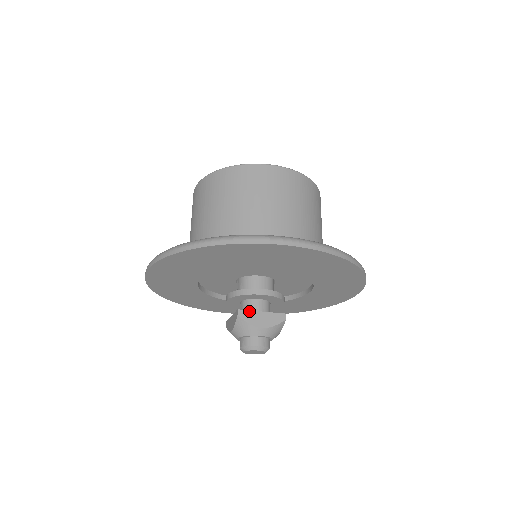
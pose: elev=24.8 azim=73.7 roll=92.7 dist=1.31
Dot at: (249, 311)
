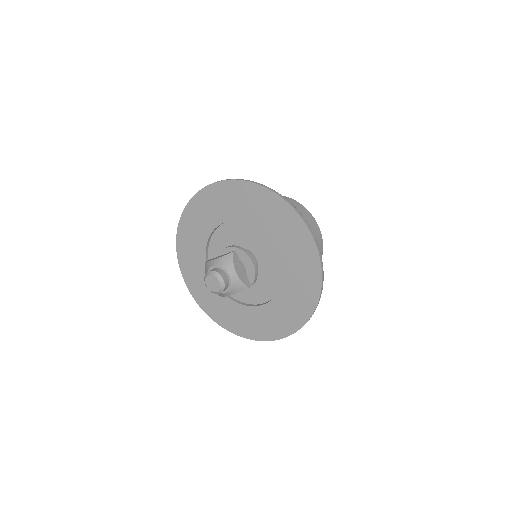
Dot at: (213, 258)
